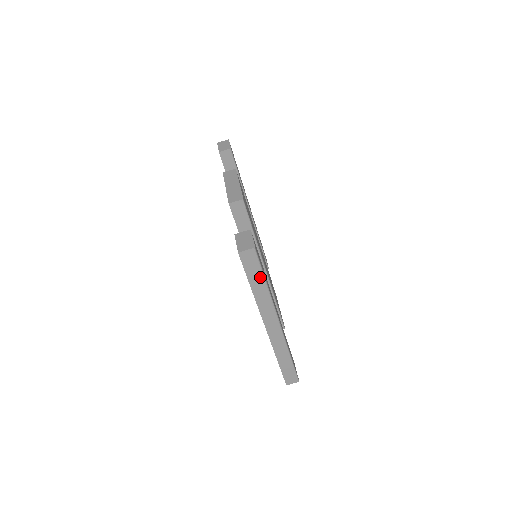
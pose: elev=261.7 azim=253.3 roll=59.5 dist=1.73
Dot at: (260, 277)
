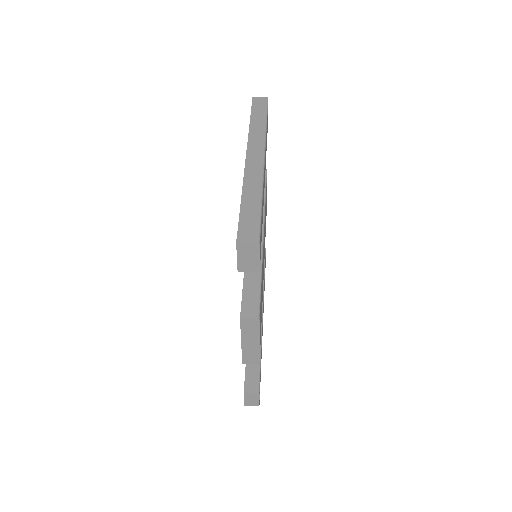
Dot at: (263, 115)
